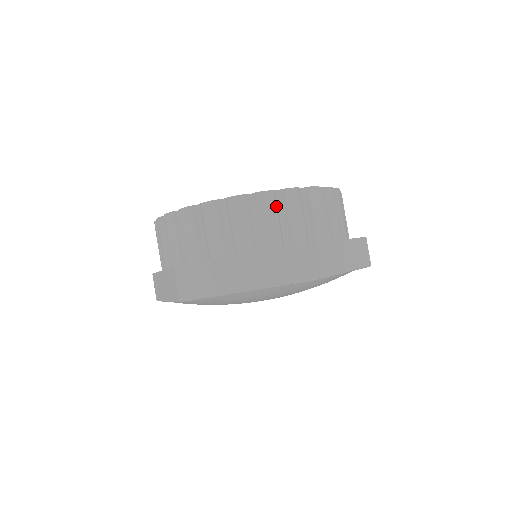
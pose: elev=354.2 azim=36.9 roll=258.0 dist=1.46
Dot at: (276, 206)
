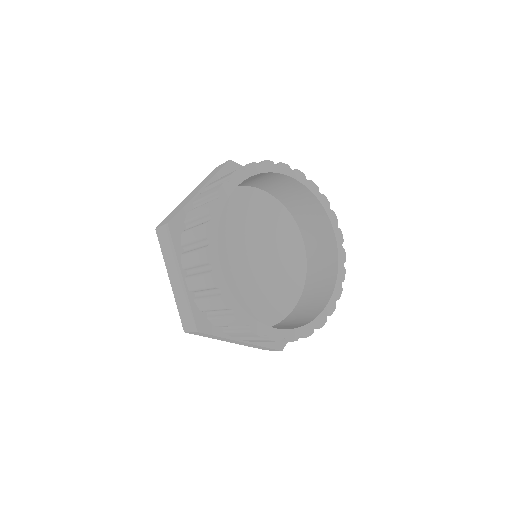
Dot at: occluded
